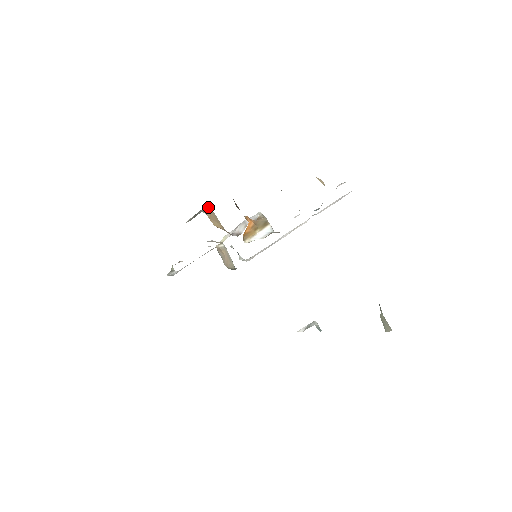
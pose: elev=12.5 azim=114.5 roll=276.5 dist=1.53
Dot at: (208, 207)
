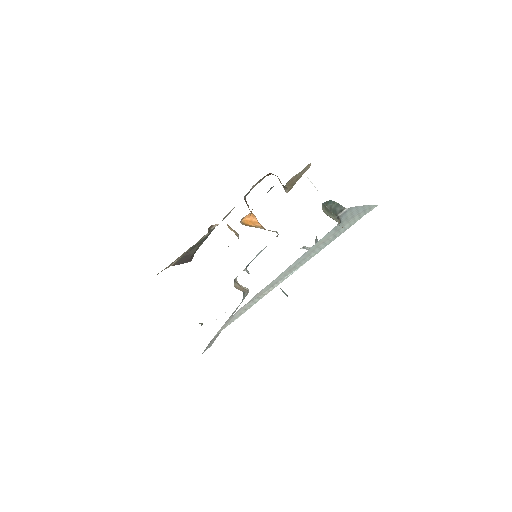
Dot at: occluded
